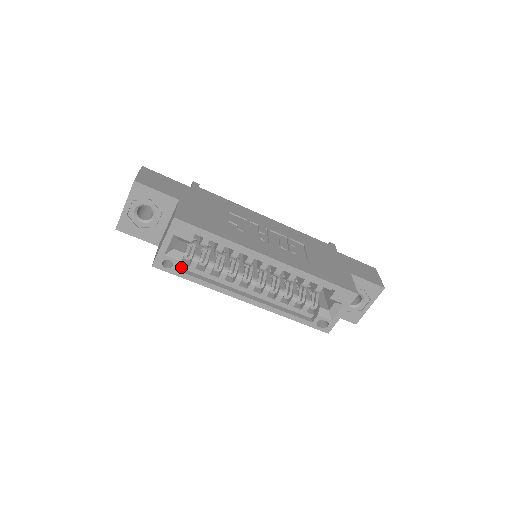
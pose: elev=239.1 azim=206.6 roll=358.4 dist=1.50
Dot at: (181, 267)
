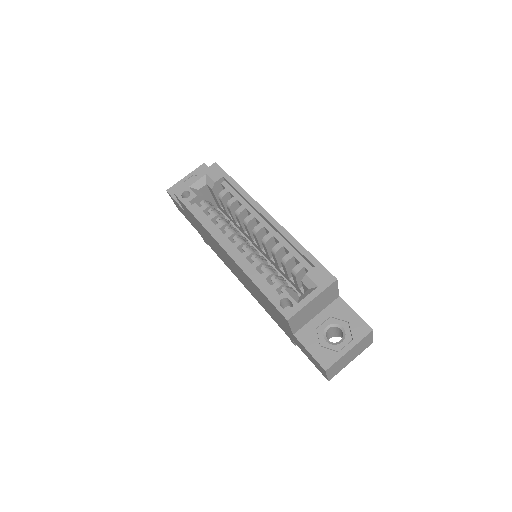
Dot at: (193, 206)
